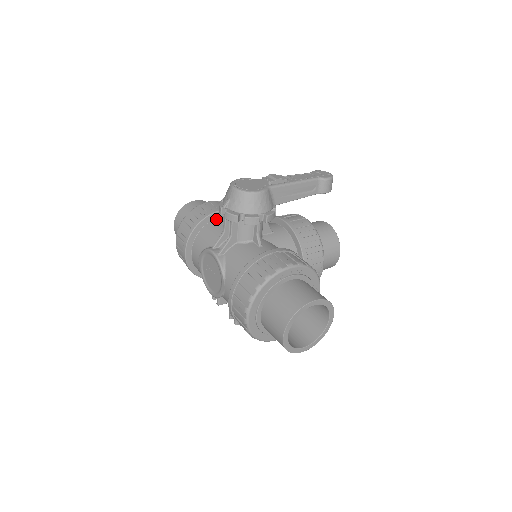
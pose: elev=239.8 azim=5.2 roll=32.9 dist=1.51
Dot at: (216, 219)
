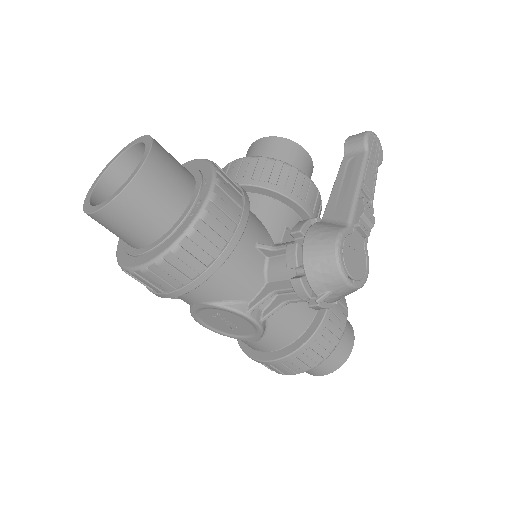
Dot at: (236, 246)
